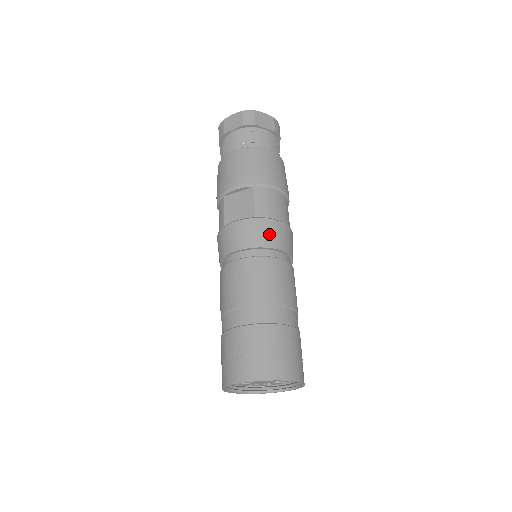
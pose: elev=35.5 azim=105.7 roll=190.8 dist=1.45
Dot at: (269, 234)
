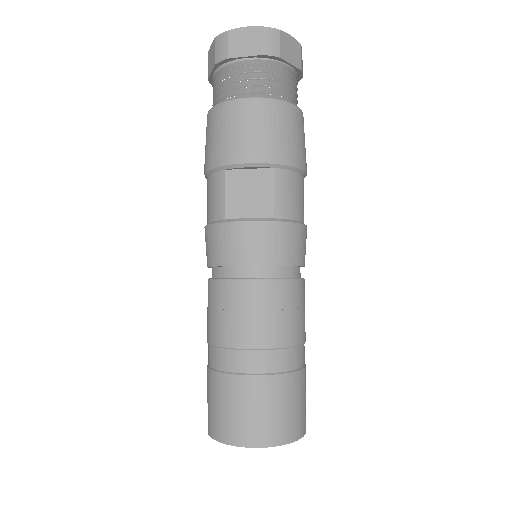
Dot at: (290, 245)
